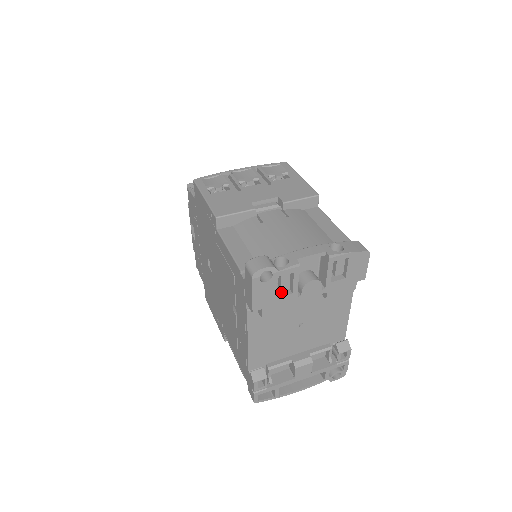
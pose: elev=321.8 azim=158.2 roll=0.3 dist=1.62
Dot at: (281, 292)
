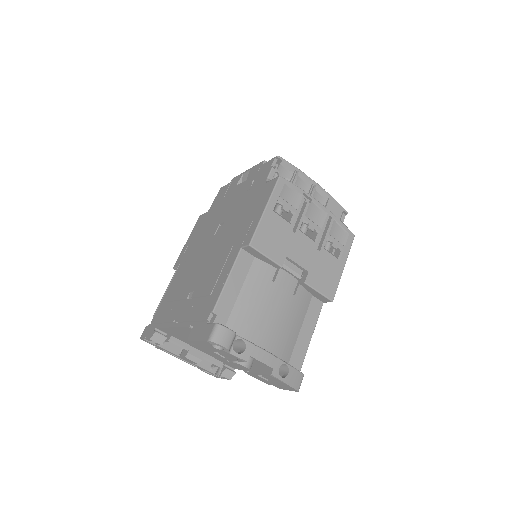
Dot at: occluded
